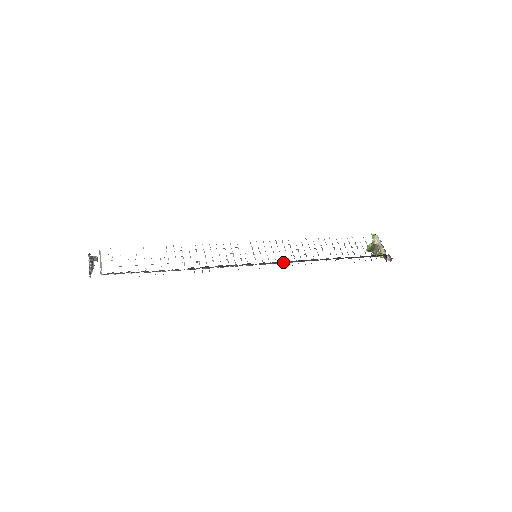
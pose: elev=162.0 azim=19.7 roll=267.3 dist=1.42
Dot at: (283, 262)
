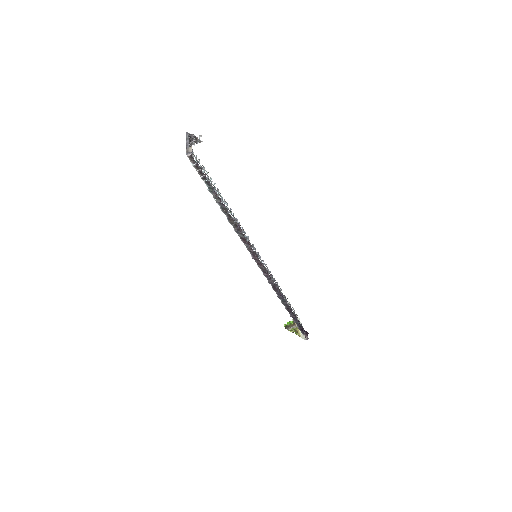
Dot at: (266, 277)
